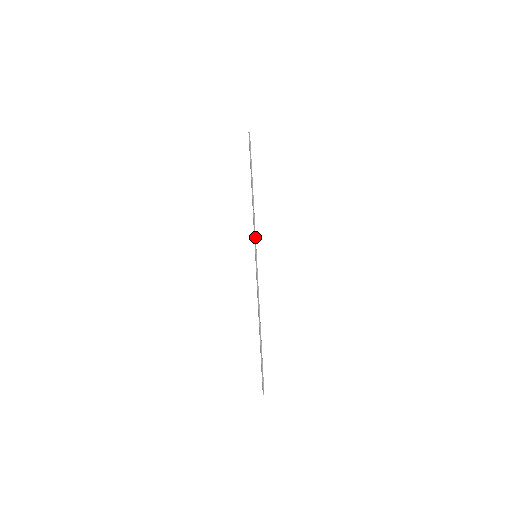
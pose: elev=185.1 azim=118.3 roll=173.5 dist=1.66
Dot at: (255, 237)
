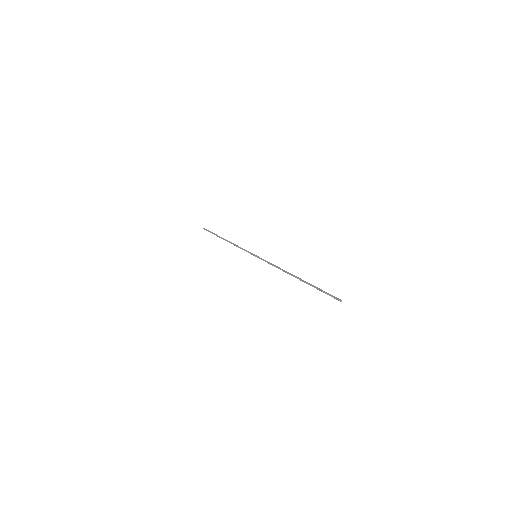
Dot at: (247, 251)
